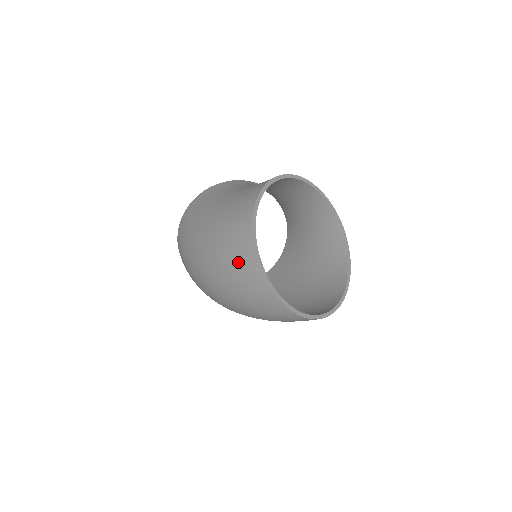
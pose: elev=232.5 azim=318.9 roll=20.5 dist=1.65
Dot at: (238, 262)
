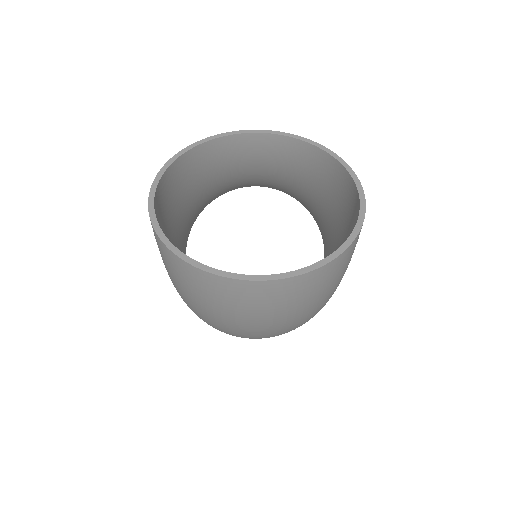
Dot at: (180, 278)
